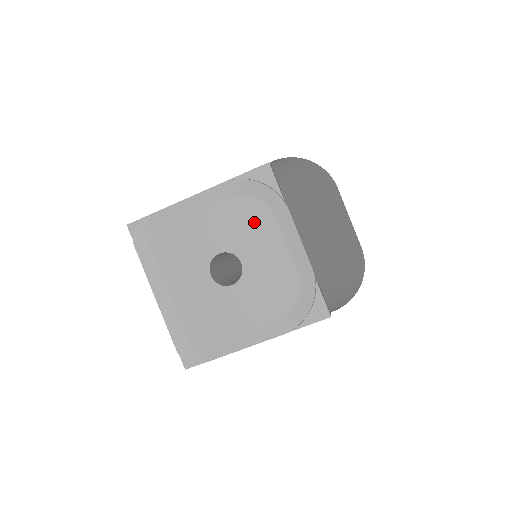
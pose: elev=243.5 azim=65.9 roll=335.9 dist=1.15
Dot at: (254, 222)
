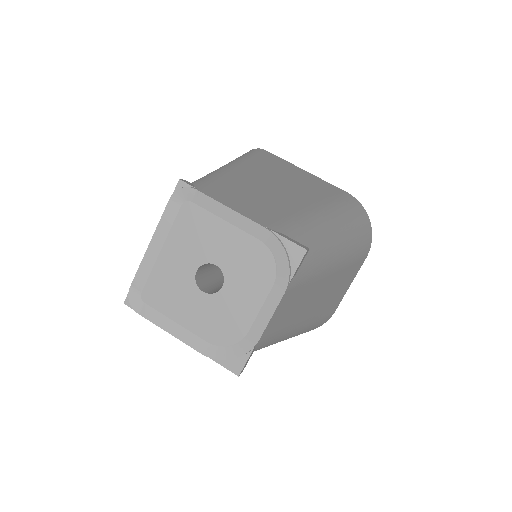
Dot at: (257, 273)
